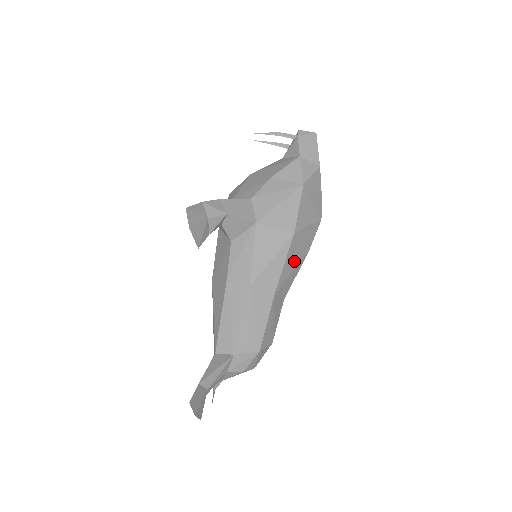
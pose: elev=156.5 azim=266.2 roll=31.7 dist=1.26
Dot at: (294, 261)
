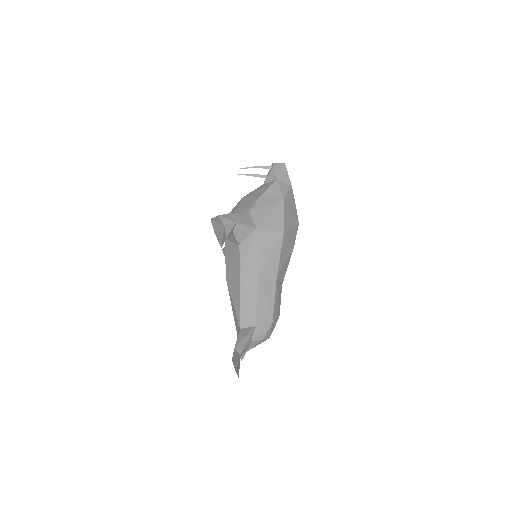
Dot at: (286, 254)
